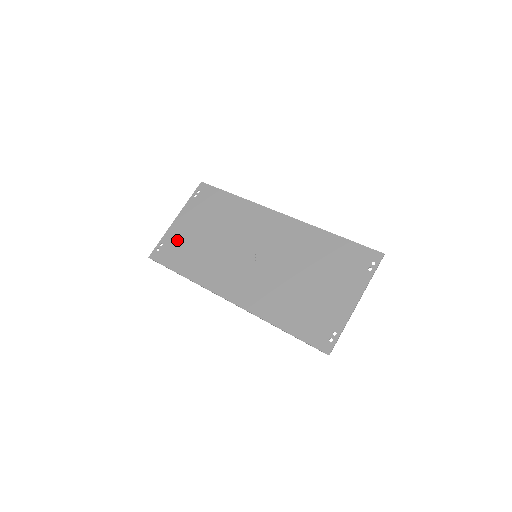
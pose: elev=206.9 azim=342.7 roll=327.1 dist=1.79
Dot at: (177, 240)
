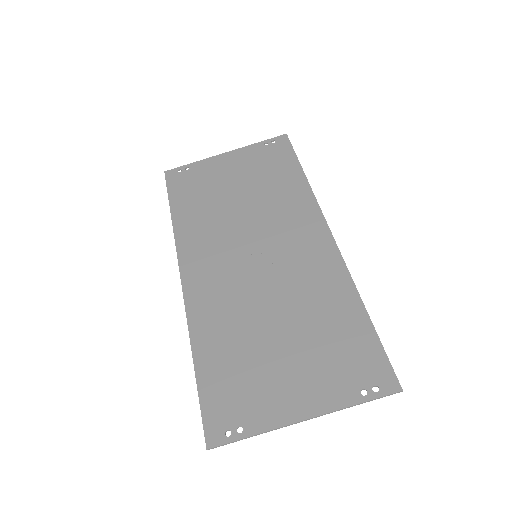
Dot at: (204, 175)
